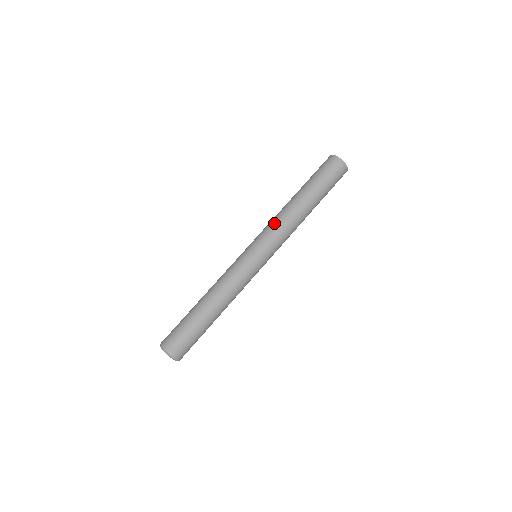
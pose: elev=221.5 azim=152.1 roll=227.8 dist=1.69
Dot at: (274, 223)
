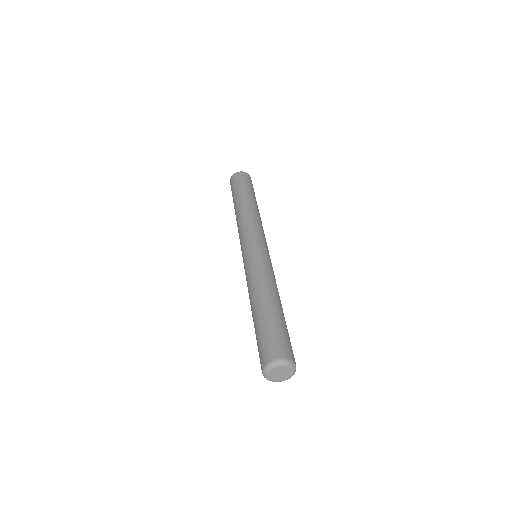
Dot at: (252, 222)
